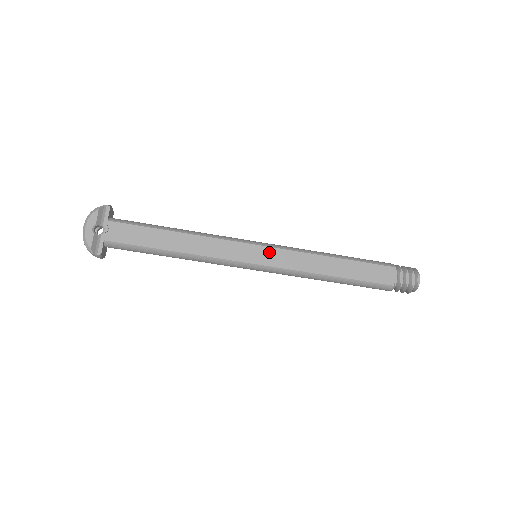
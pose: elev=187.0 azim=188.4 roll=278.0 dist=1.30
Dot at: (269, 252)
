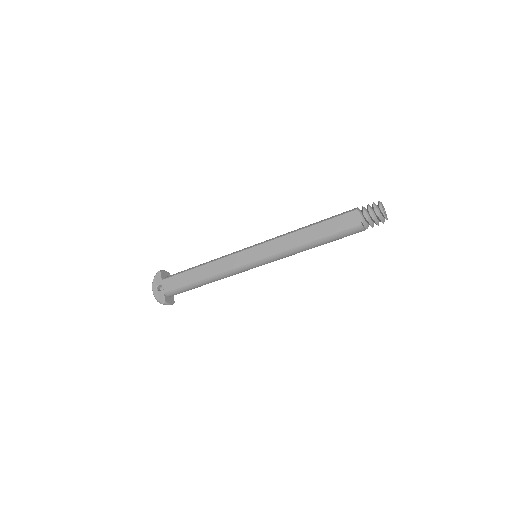
Dot at: (259, 249)
